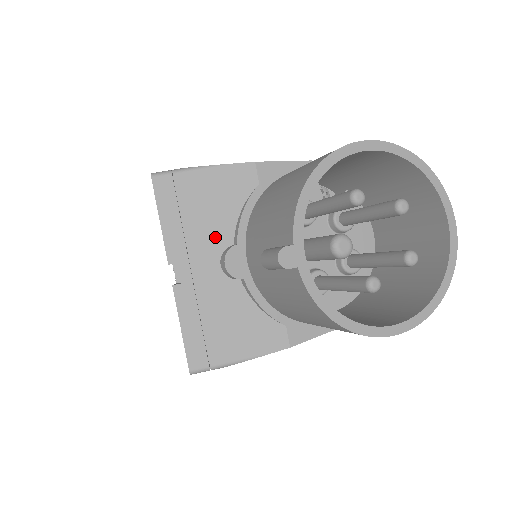
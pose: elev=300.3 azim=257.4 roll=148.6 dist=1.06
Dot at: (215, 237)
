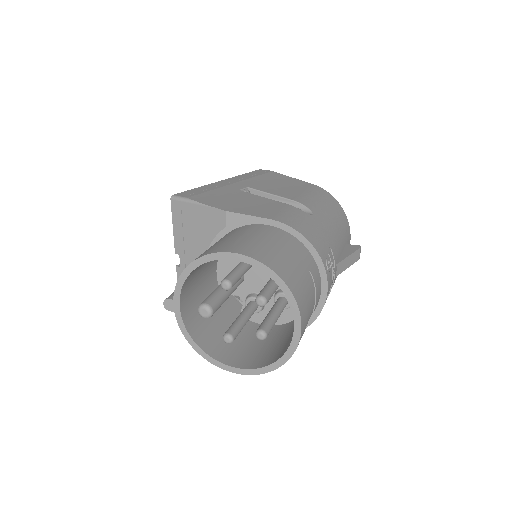
Dot at: (199, 249)
